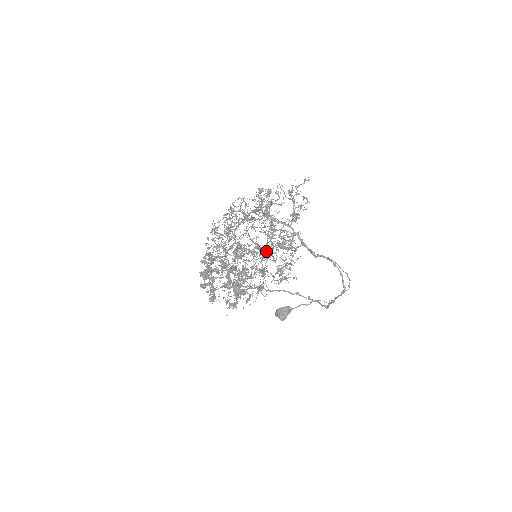
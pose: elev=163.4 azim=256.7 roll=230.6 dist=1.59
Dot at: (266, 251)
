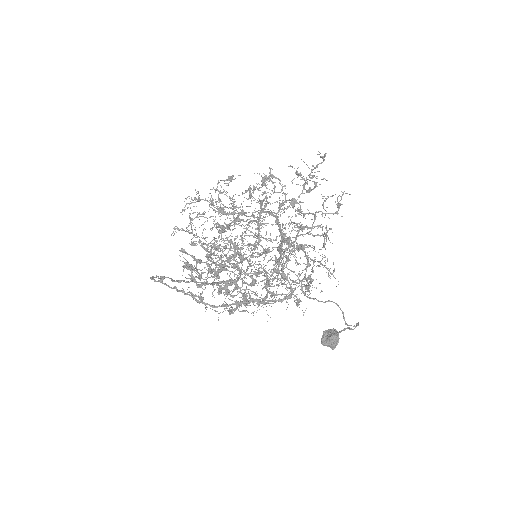
Dot at: (251, 248)
